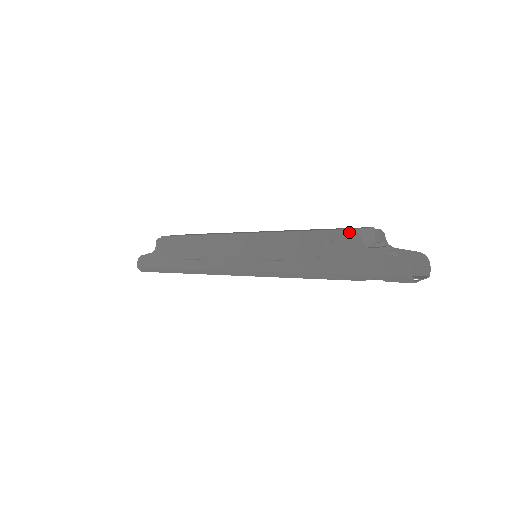
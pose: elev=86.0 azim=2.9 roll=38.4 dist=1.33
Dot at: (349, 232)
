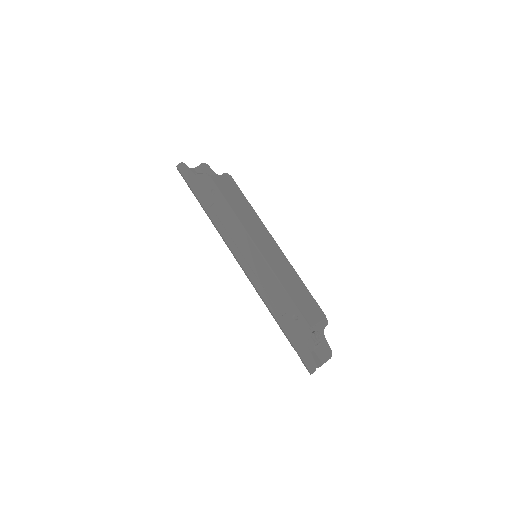
Dot at: (308, 328)
